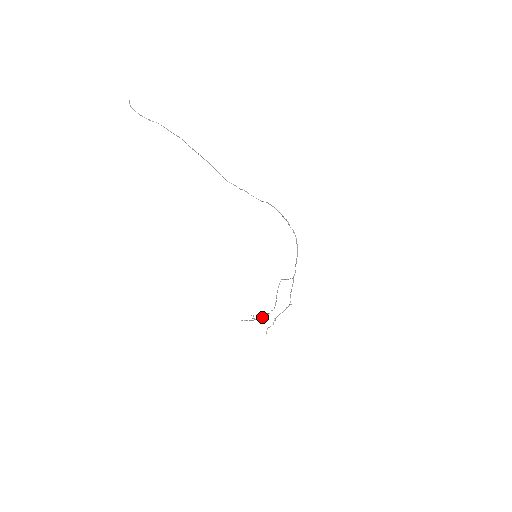
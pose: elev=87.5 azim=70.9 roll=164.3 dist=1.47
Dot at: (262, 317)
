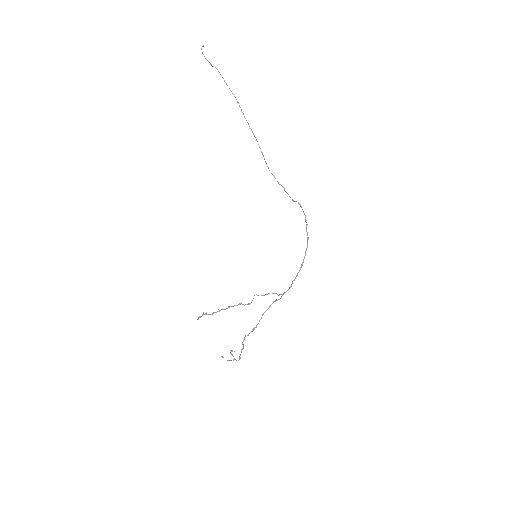
Dot at: (240, 355)
